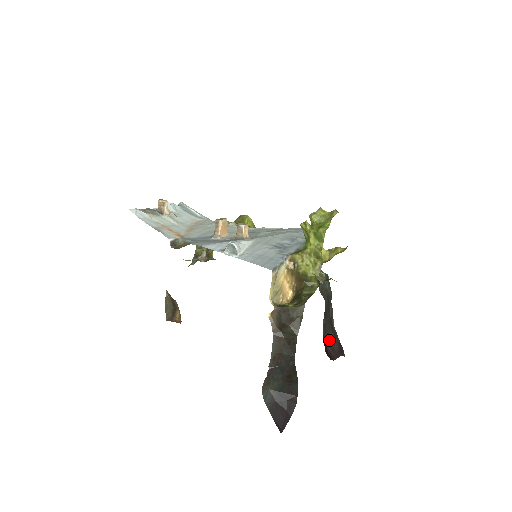
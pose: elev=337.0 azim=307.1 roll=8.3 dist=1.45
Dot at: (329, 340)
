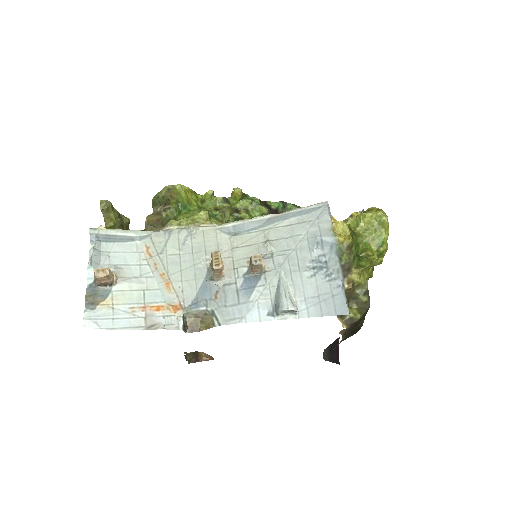
Dot at: occluded
